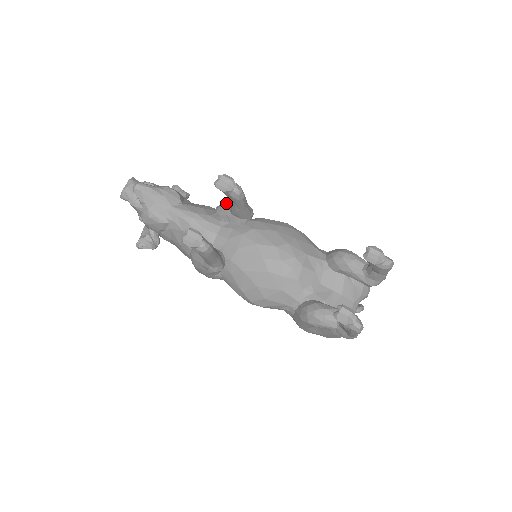
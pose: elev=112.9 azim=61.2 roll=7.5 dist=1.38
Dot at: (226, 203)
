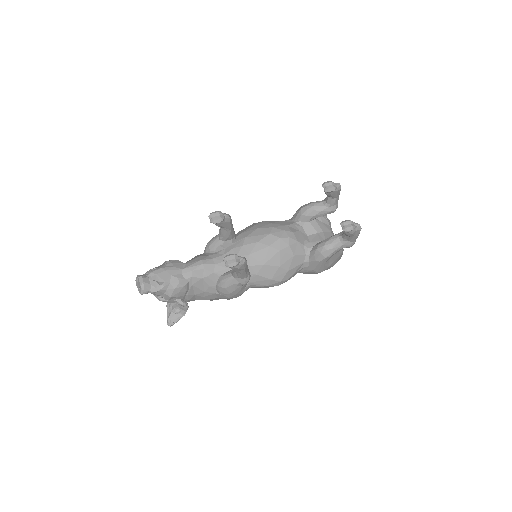
Dot at: (212, 240)
